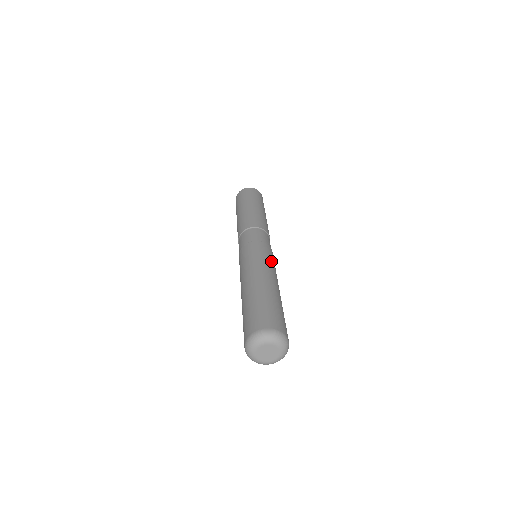
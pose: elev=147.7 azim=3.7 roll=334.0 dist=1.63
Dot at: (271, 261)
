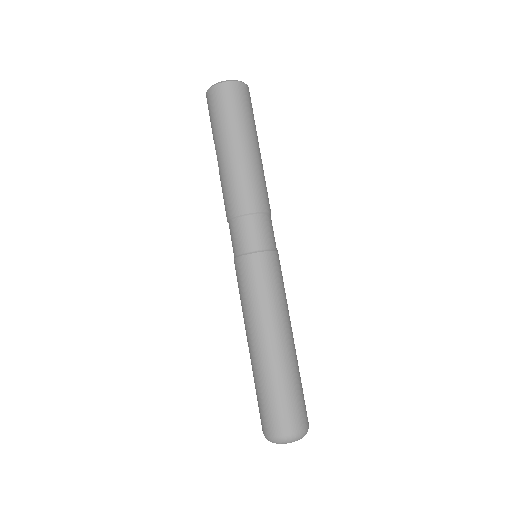
Dot at: occluded
